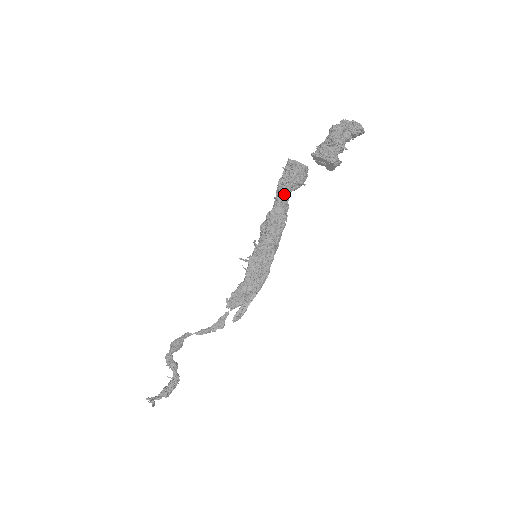
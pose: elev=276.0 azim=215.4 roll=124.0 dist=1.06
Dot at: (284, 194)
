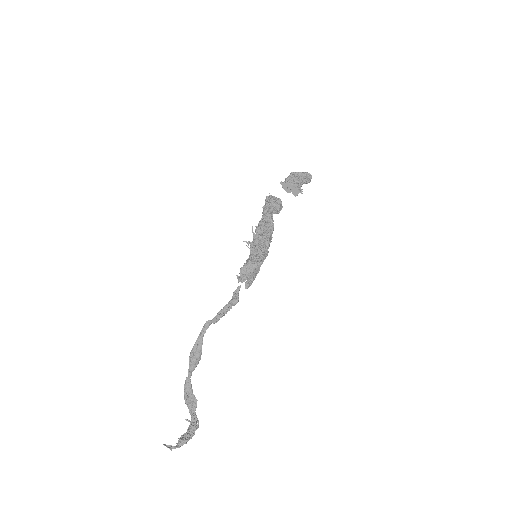
Dot at: (268, 211)
